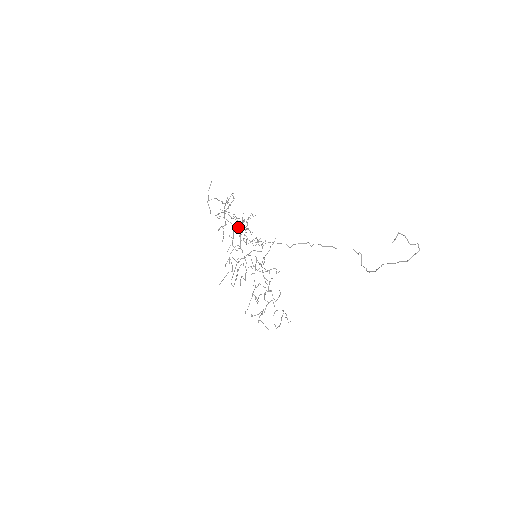
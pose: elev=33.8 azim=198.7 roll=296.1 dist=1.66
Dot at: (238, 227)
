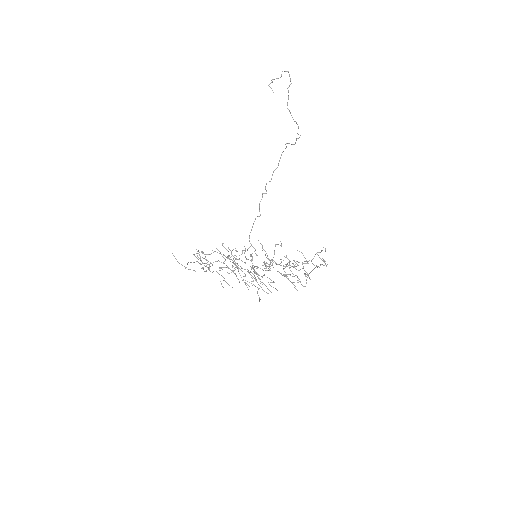
Dot at: occluded
